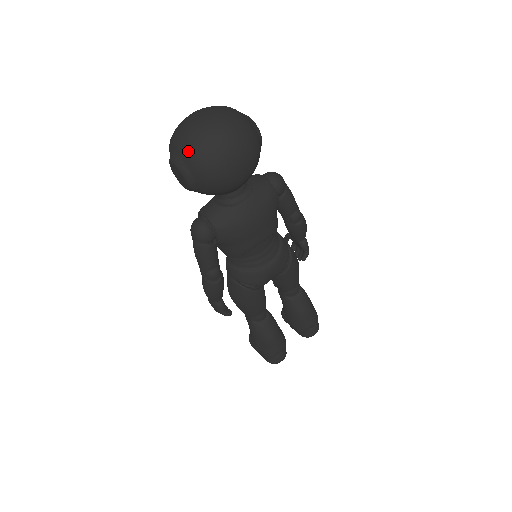
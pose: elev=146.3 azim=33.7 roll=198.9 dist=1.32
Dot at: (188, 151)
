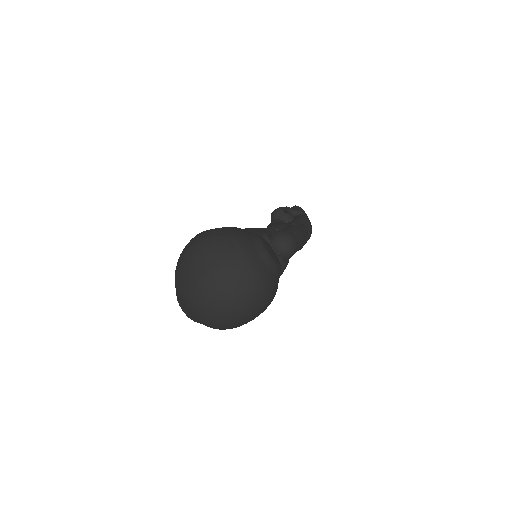
Dot at: (202, 322)
